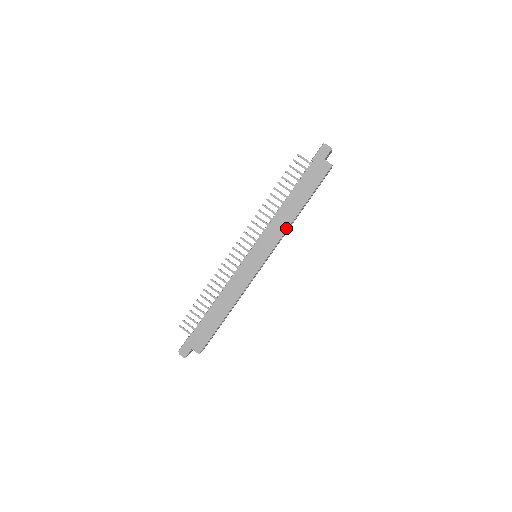
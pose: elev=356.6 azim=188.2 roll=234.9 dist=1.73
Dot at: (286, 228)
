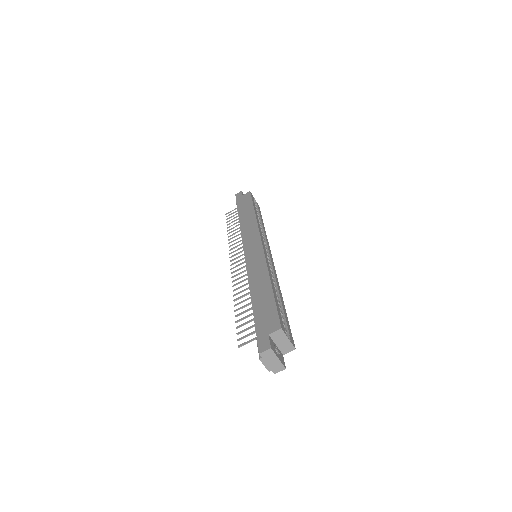
Dot at: (255, 222)
